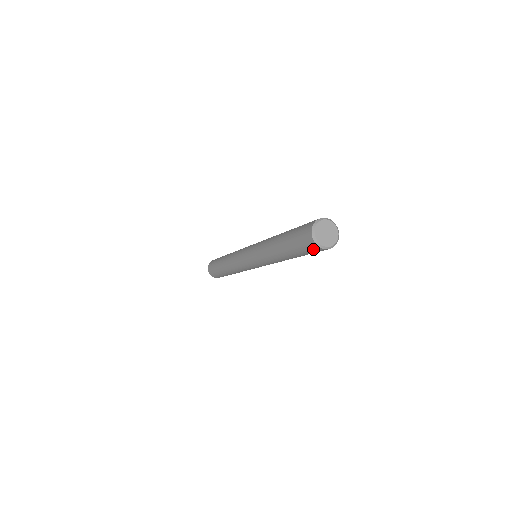
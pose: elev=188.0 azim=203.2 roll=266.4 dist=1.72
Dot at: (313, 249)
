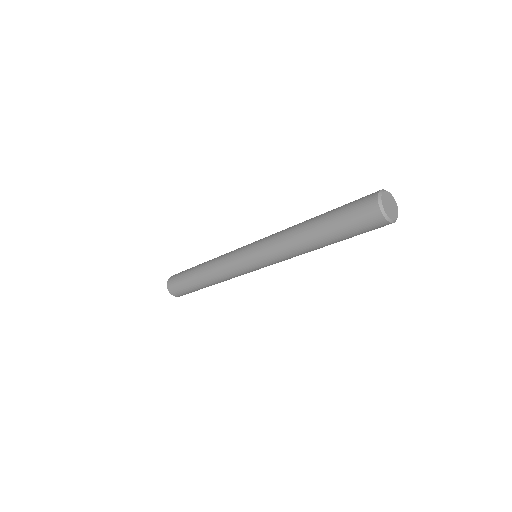
Dot at: (366, 209)
